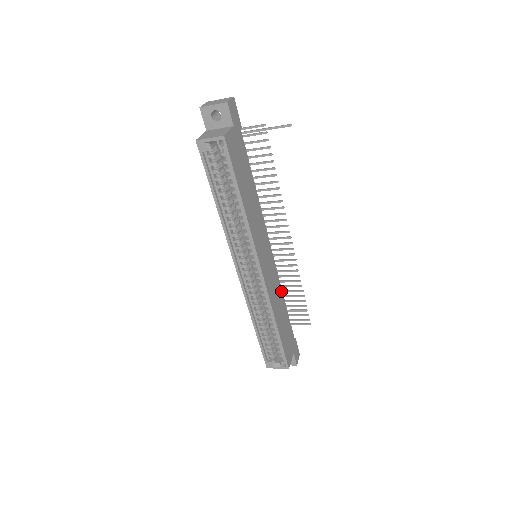
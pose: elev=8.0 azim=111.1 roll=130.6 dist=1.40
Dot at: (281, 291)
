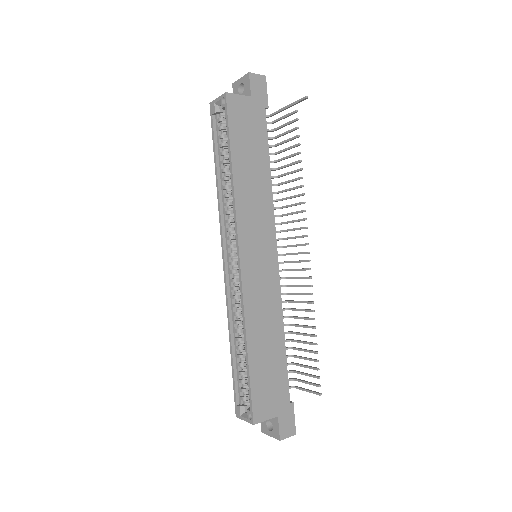
Dot at: (280, 317)
